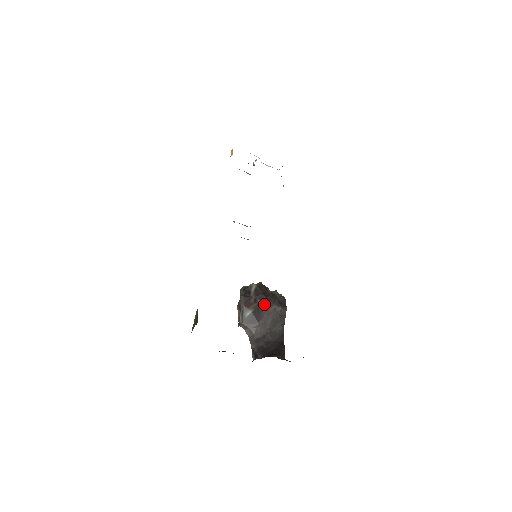
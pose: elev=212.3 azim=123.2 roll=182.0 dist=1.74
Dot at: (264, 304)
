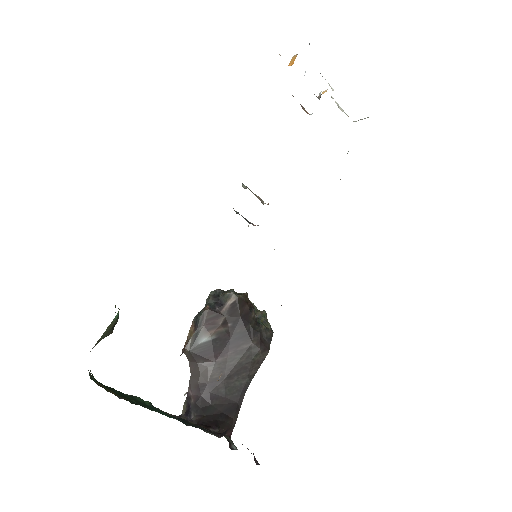
Dot at: (236, 333)
